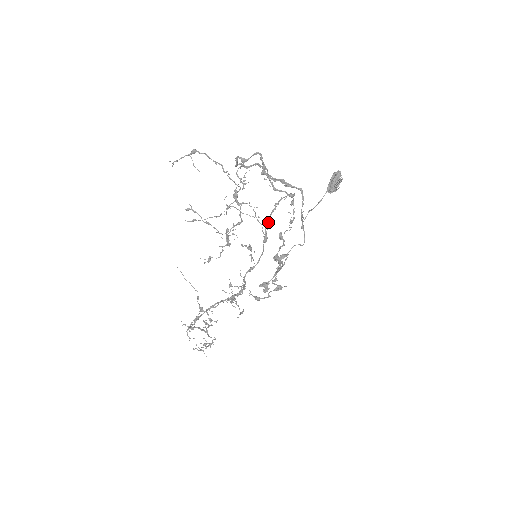
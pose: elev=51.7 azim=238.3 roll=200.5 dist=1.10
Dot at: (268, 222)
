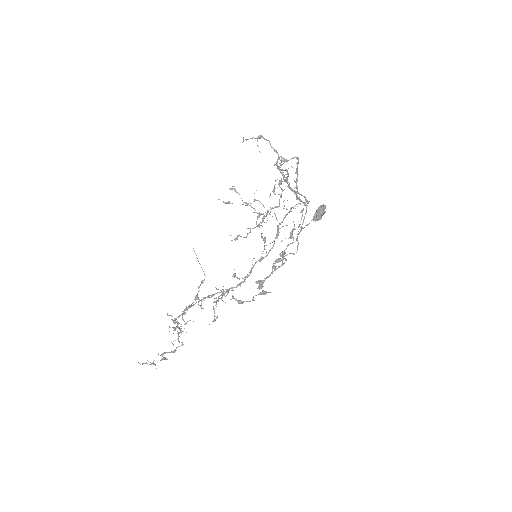
Dot at: (281, 222)
